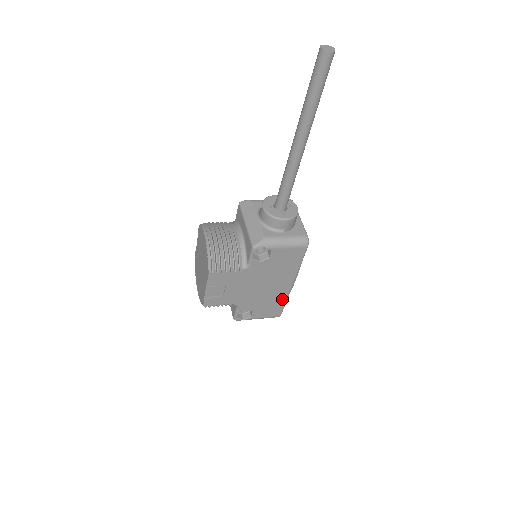
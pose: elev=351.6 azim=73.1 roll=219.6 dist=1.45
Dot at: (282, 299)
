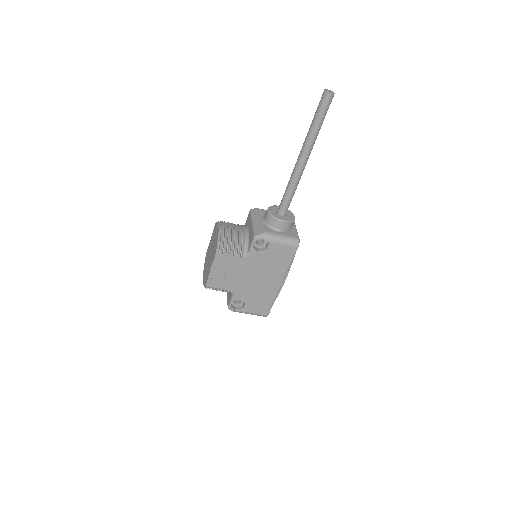
Dot at: (271, 297)
